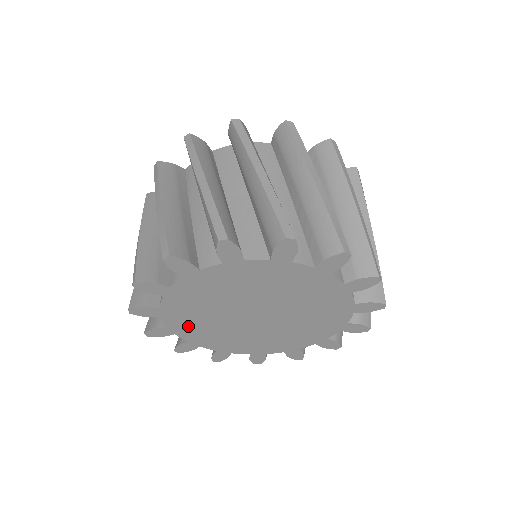
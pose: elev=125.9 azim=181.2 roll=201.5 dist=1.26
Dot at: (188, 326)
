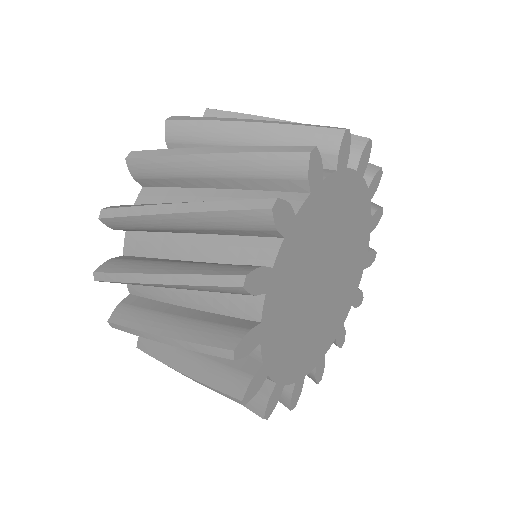
Dot at: (279, 346)
